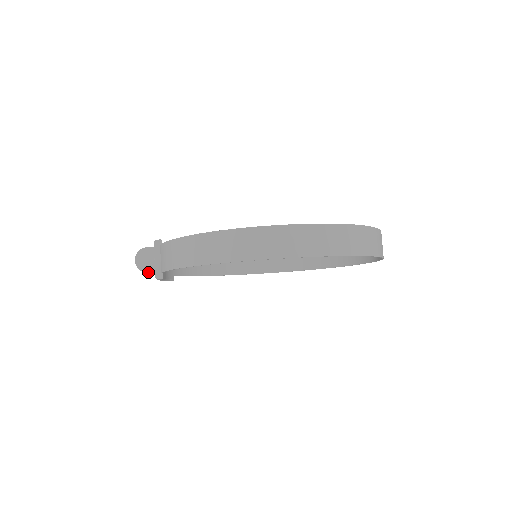
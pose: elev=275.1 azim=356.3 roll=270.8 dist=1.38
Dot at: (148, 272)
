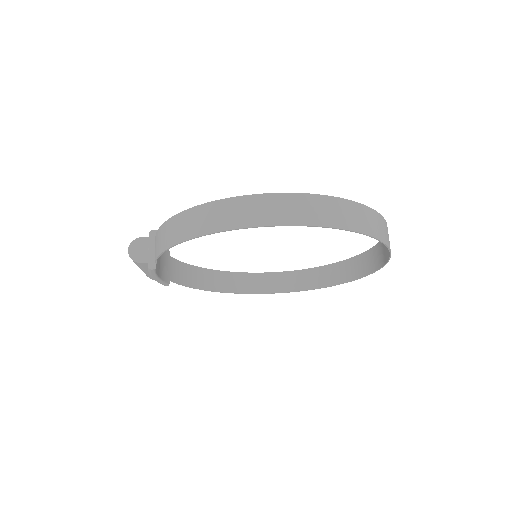
Dot at: (141, 262)
